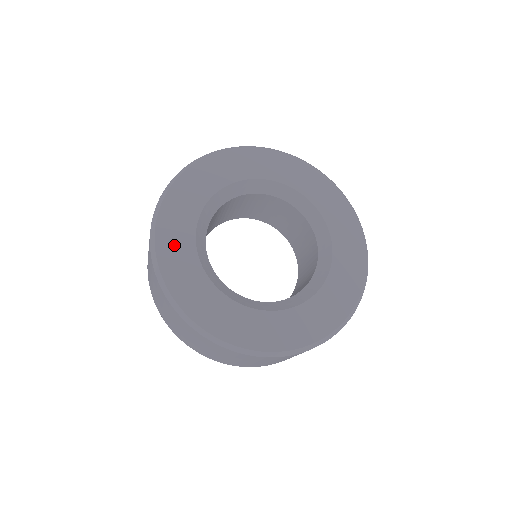
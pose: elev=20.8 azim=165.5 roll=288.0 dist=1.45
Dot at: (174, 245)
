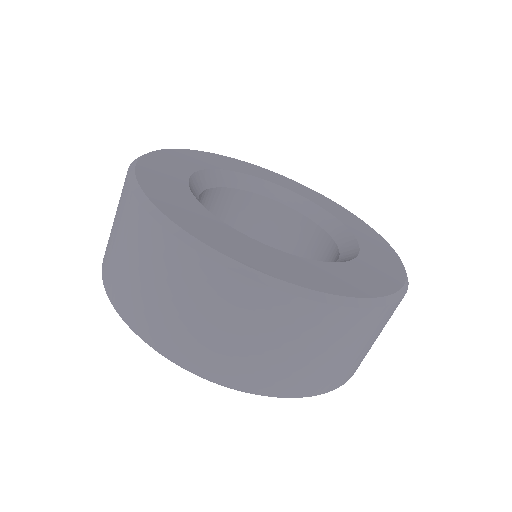
Dot at: (190, 216)
